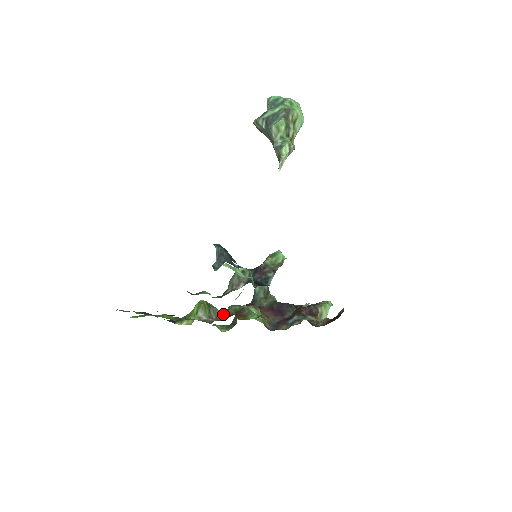
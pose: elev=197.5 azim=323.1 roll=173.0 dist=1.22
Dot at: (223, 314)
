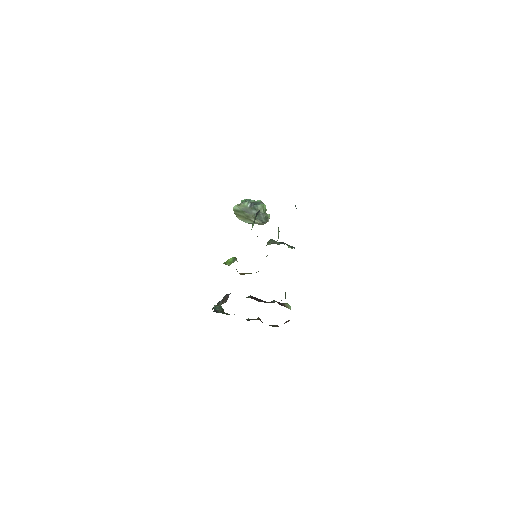
Dot at: (242, 273)
